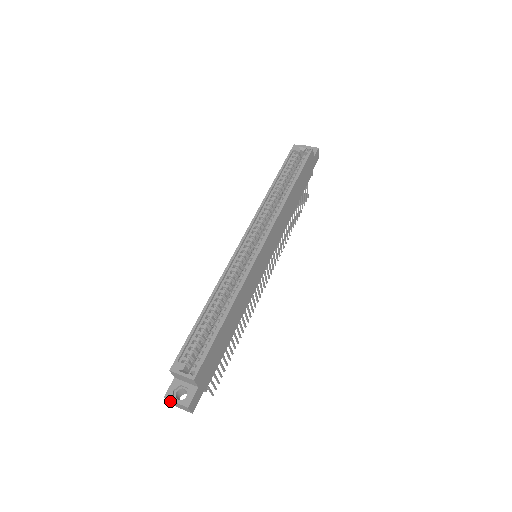
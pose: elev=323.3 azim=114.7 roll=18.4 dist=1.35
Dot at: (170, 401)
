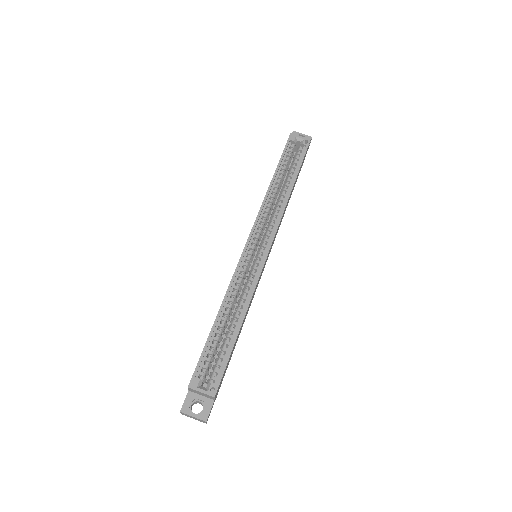
Dot at: (186, 414)
